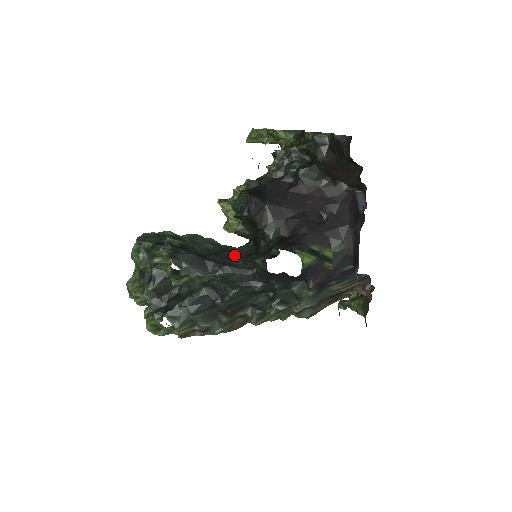
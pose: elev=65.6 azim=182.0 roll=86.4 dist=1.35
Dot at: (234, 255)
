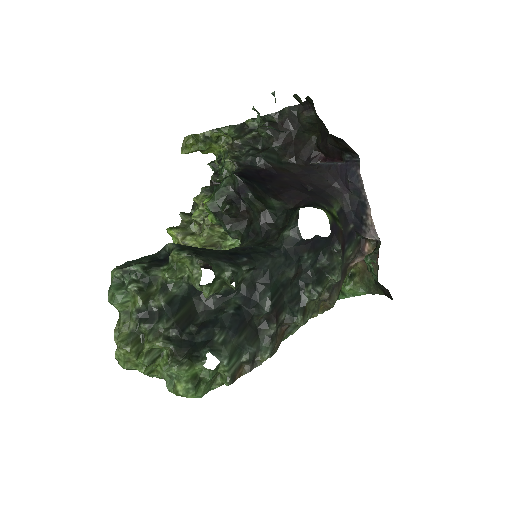
Dot at: (249, 246)
